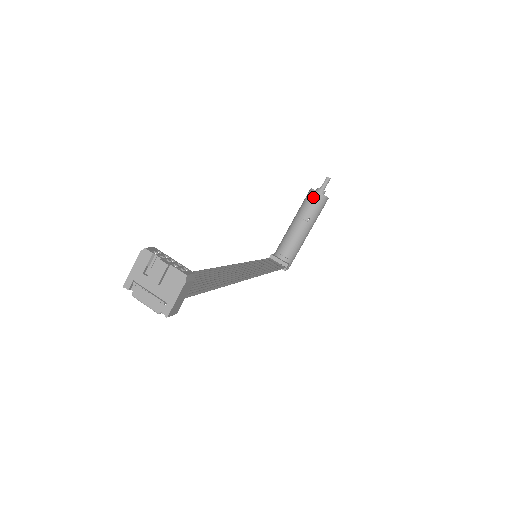
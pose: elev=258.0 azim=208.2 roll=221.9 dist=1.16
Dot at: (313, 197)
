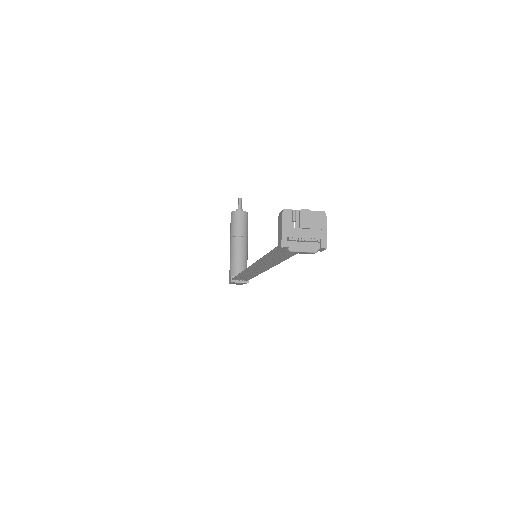
Dot at: (239, 216)
